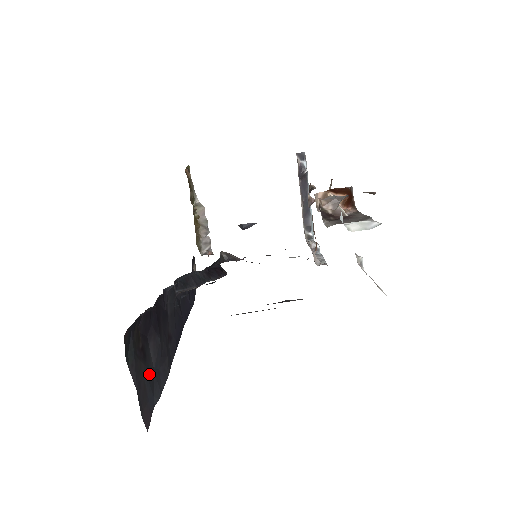
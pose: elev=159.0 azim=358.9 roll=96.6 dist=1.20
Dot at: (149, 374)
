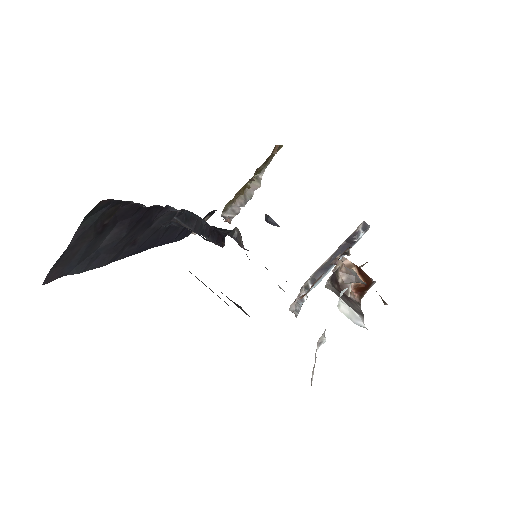
Dot at: (90, 248)
